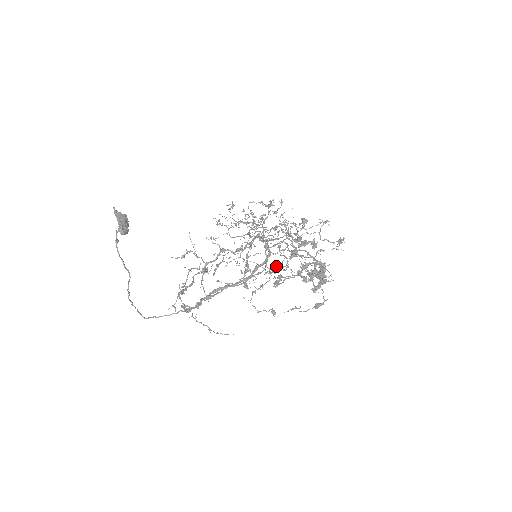
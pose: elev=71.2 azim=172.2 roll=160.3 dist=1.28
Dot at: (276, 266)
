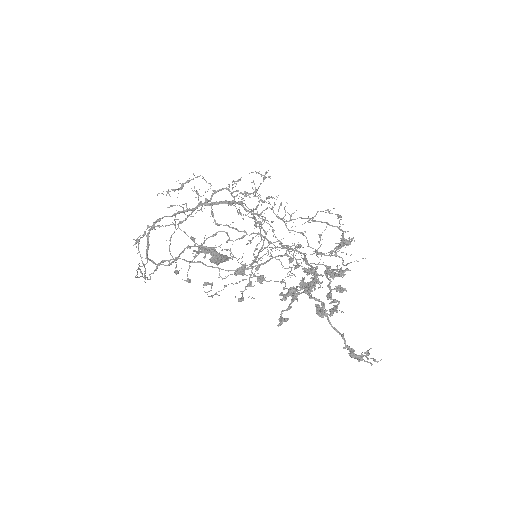
Dot at: occluded
